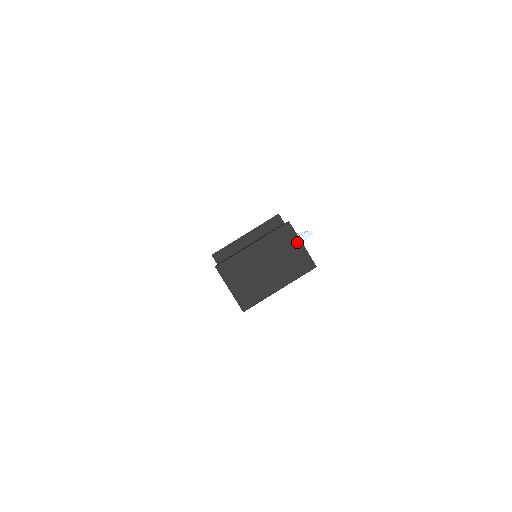
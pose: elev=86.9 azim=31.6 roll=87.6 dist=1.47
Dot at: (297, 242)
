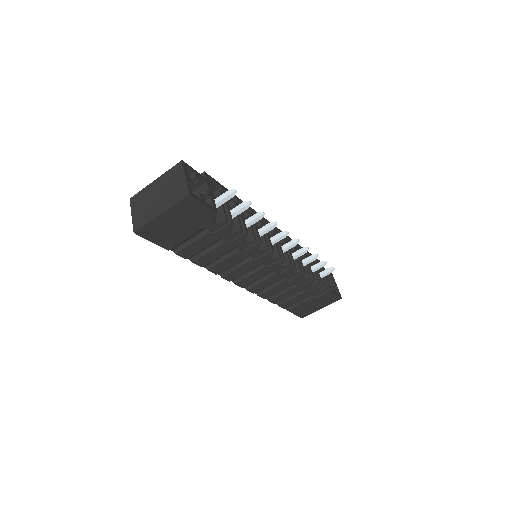
Dot at: (182, 175)
